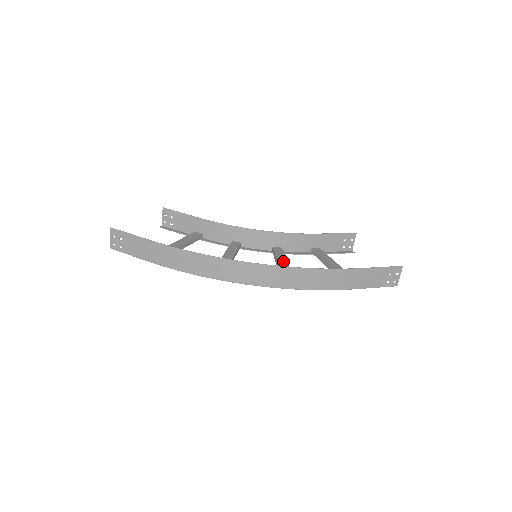
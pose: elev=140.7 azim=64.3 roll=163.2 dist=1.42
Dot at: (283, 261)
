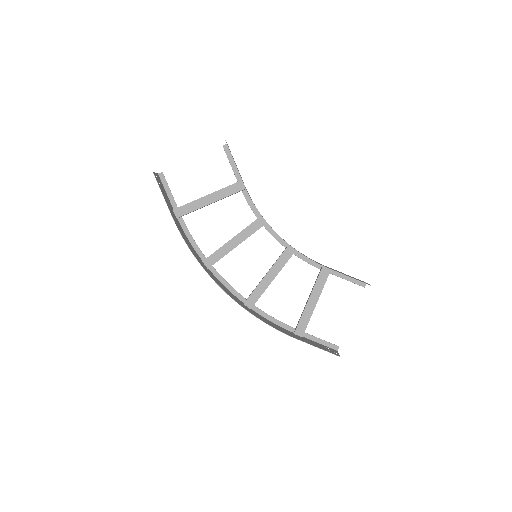
Dot at: (274, 273)
